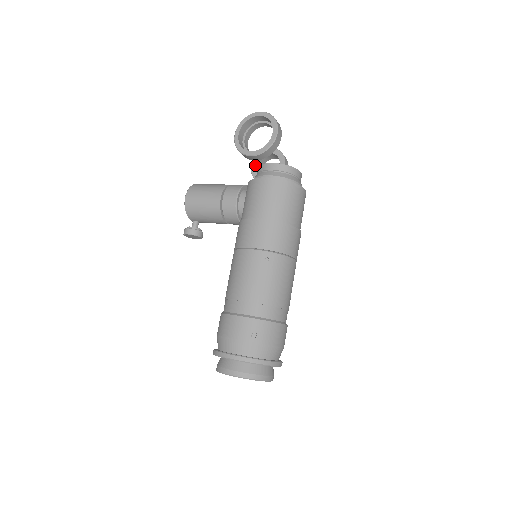
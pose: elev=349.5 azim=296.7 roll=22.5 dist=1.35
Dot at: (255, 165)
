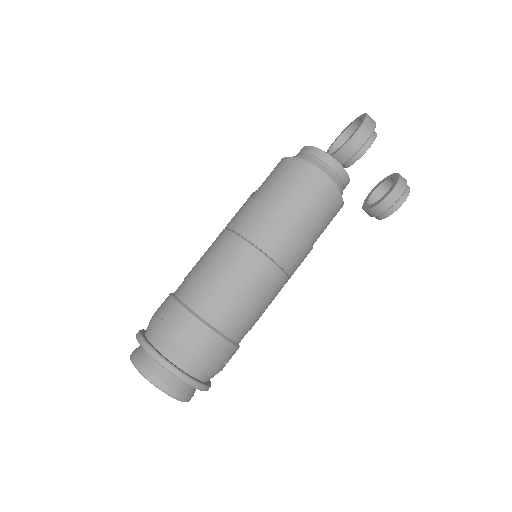
Dot at: (371, 193)
